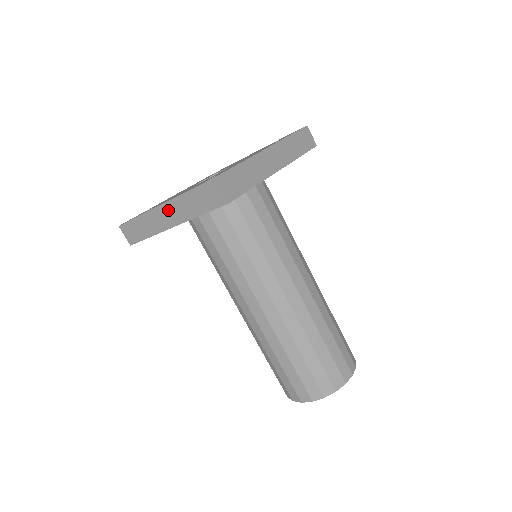
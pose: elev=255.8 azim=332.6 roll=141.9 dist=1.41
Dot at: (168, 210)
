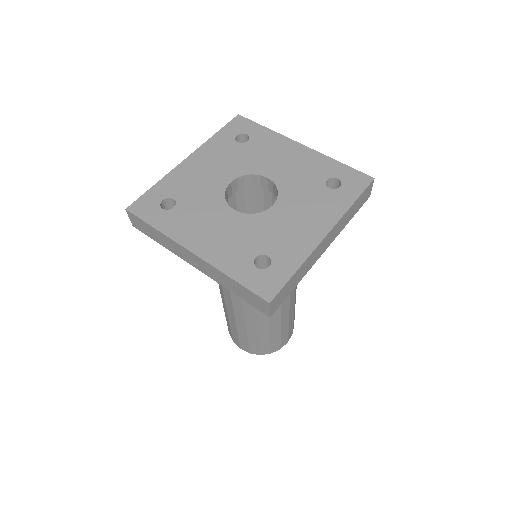
Dot at: (199, 261)
